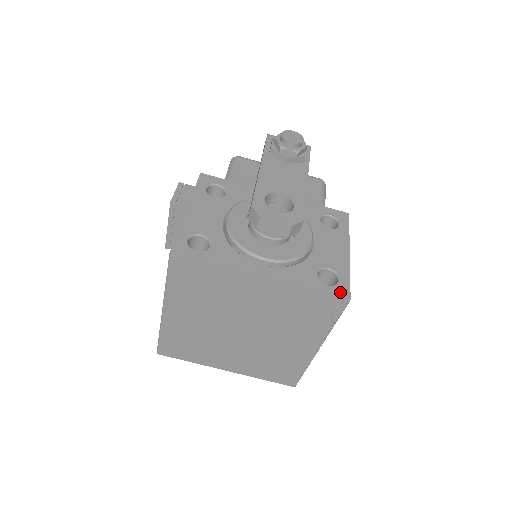
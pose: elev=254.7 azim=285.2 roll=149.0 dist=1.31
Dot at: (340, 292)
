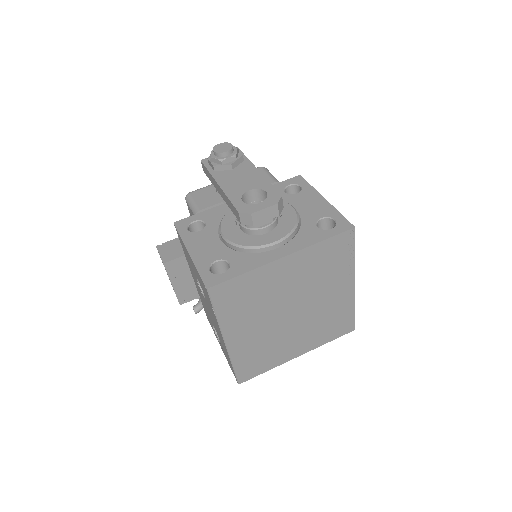
Dot at: (343, 227)
